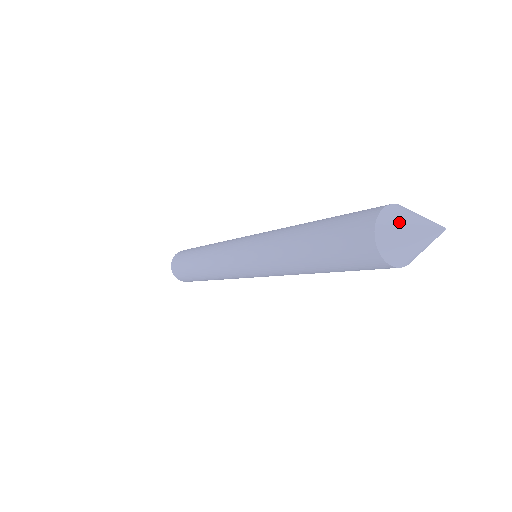
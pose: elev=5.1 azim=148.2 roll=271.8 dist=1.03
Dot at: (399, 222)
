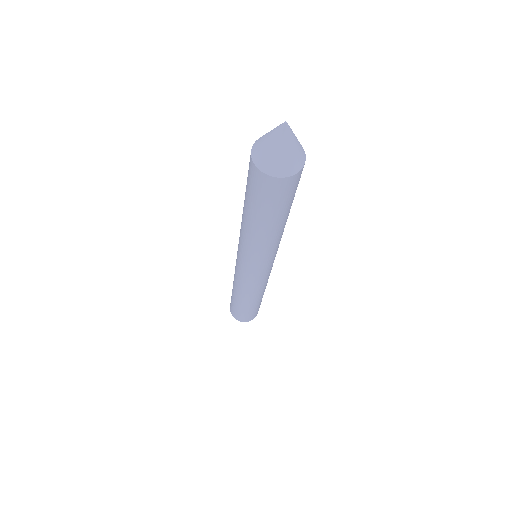
Dot at: (263, 138)
